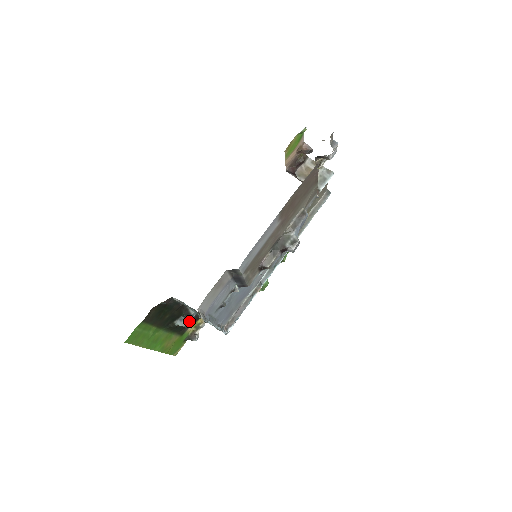
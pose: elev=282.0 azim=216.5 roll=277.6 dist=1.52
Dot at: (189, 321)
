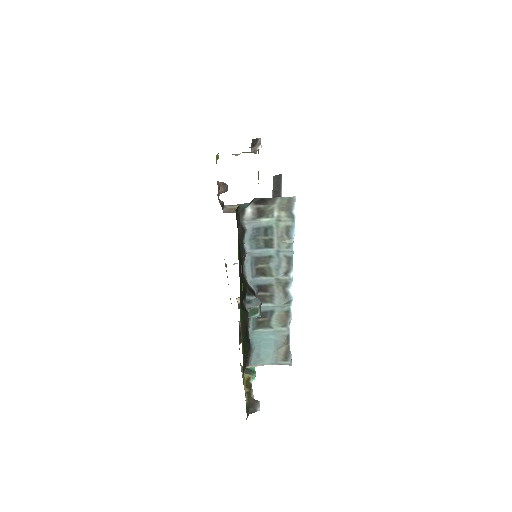
Dot at: (259, 300)
